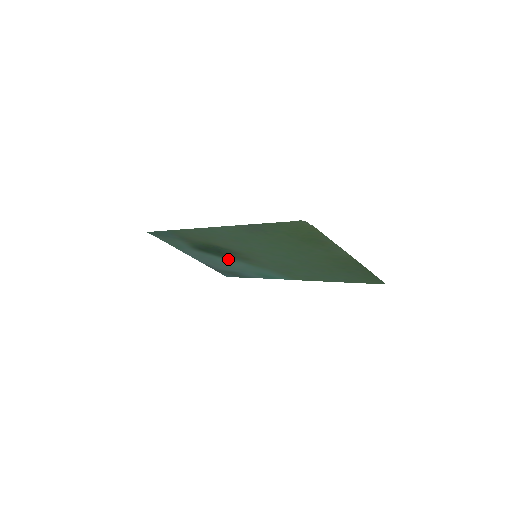
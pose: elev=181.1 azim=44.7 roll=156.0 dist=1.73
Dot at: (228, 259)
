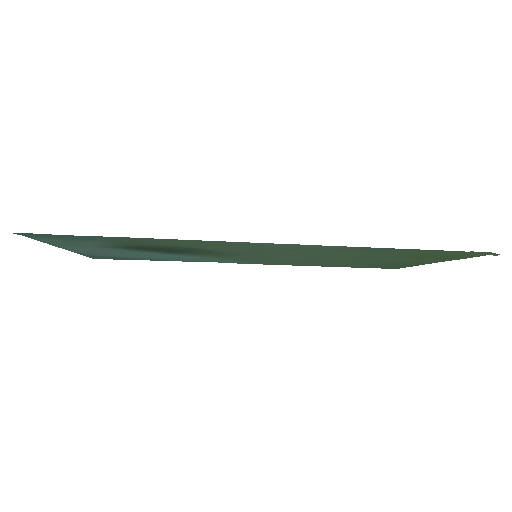
Dot at: (169, 253)
